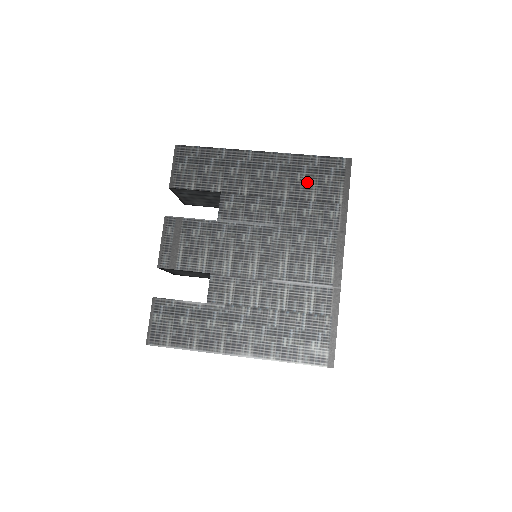
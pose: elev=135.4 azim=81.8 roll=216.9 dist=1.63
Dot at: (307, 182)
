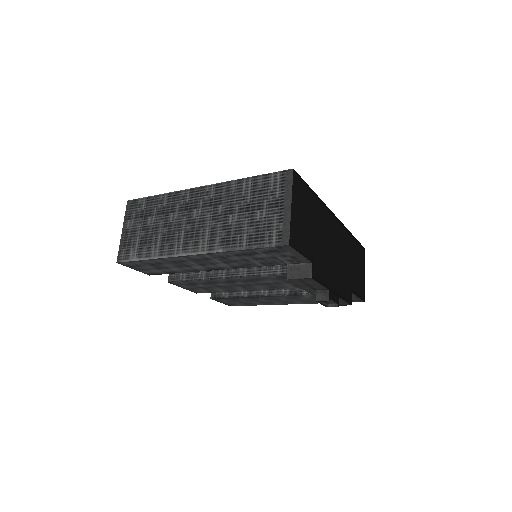
Dot at: occluded
